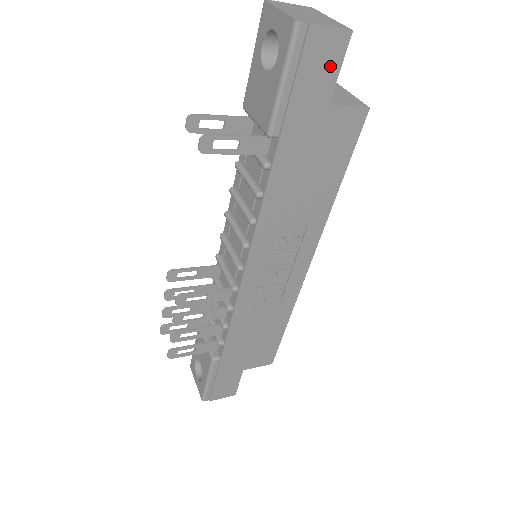
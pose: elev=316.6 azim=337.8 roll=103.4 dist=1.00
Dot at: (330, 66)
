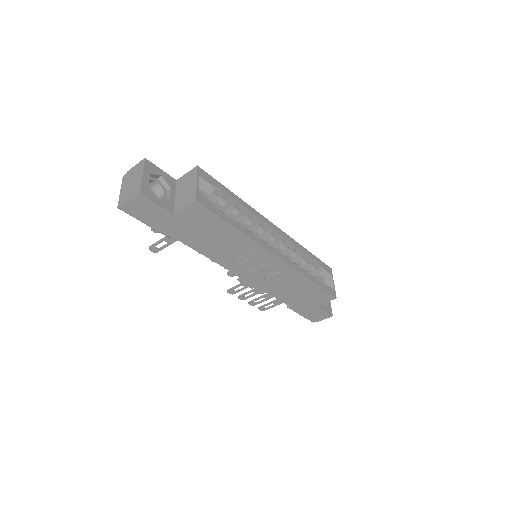
Dot at: (151, 207)
